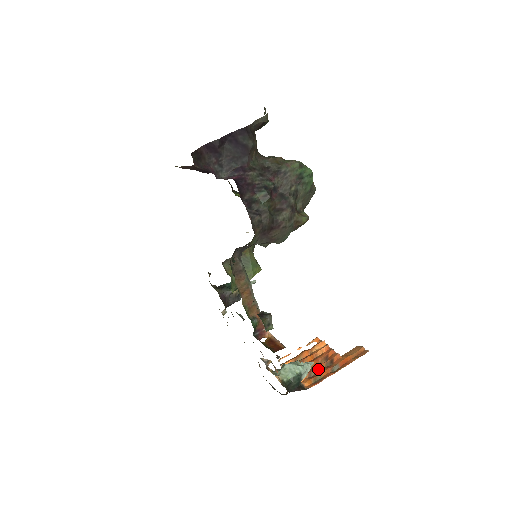
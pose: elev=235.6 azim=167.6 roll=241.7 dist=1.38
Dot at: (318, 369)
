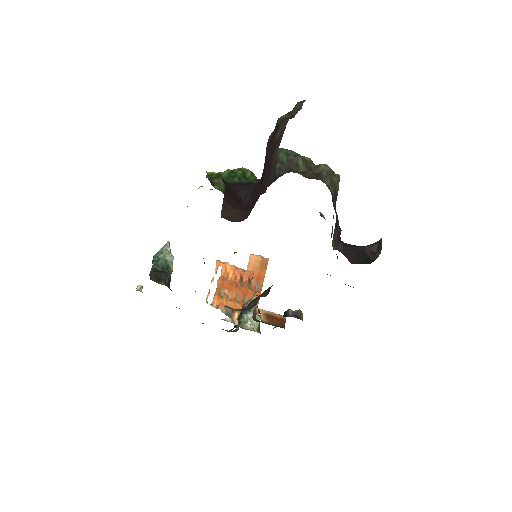
Dot at: (246, 294)
